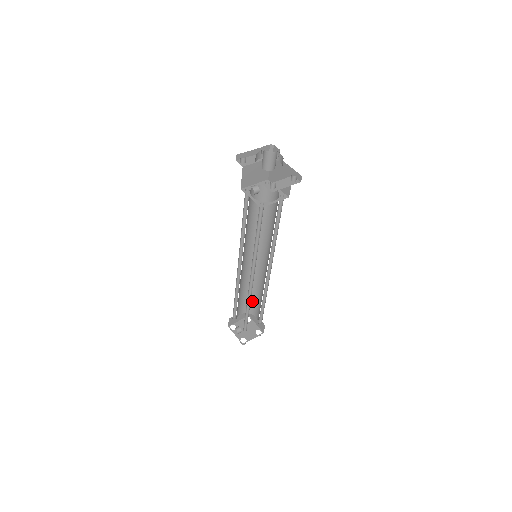
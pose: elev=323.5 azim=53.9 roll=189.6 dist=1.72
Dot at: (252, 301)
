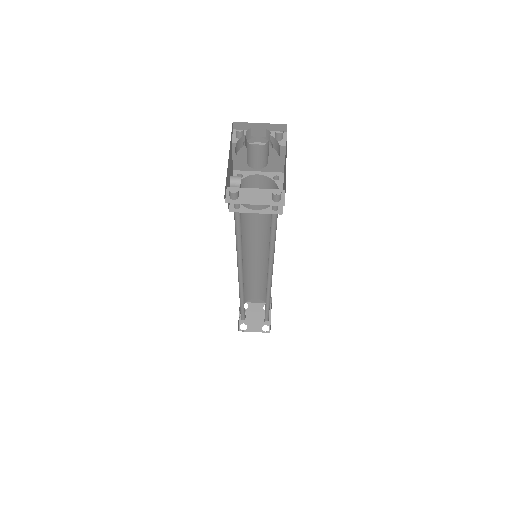
Dot at: occluded
